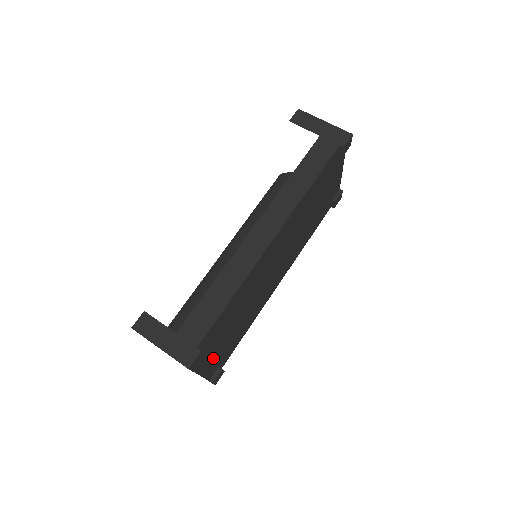
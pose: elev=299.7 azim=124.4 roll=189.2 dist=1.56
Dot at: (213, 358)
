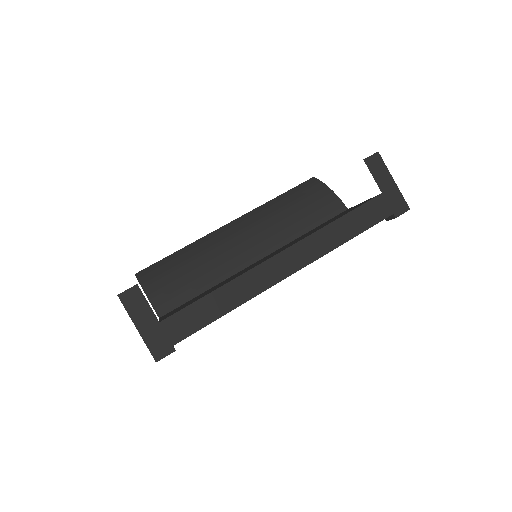
Dot at: occluded
